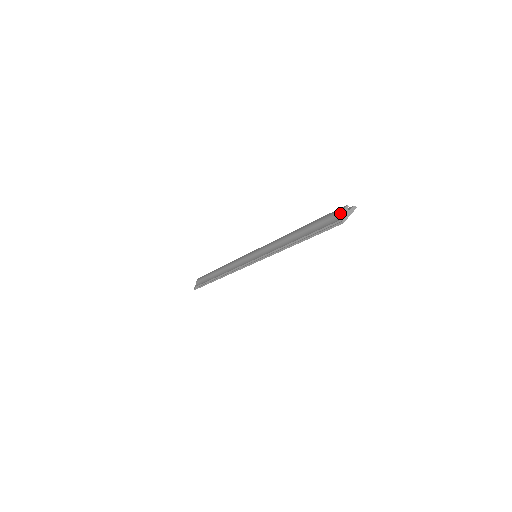
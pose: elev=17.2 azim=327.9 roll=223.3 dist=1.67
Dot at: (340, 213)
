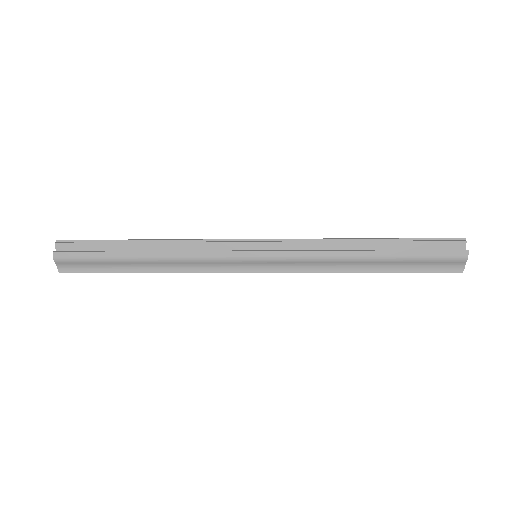
Dot at: (461, 262)
